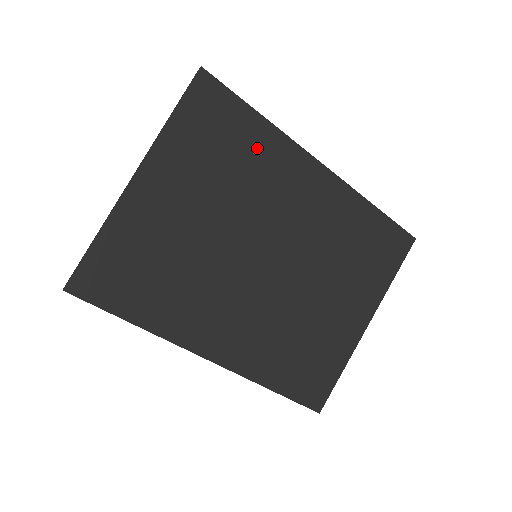
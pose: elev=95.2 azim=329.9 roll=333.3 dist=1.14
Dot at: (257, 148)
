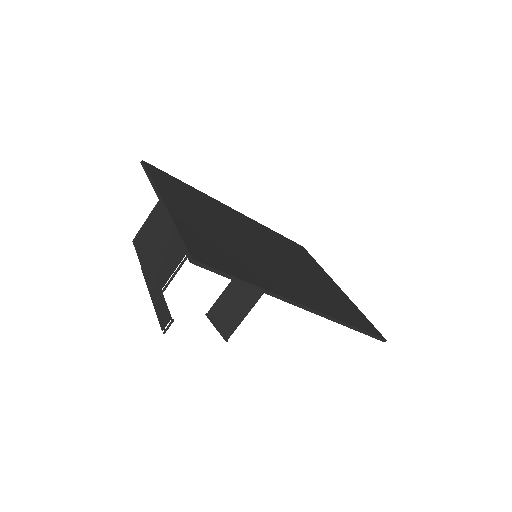
Dot at: (202, 198)
